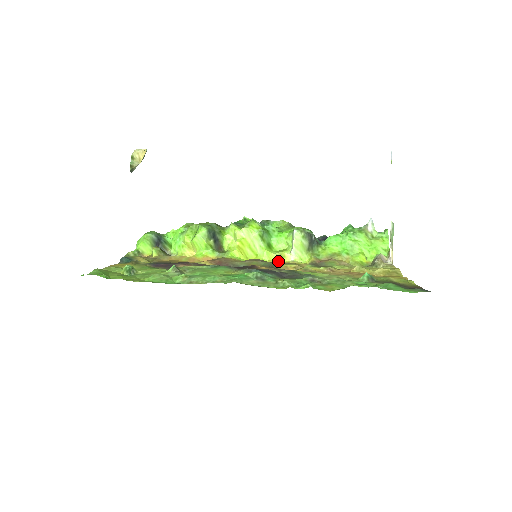
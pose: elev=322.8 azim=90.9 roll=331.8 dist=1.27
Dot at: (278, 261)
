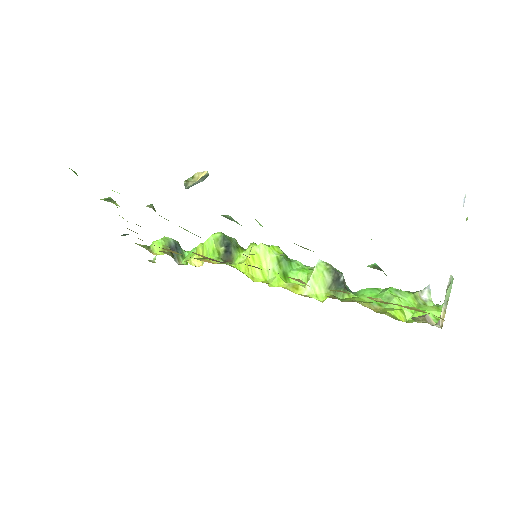
Dot at: (287, 289)
